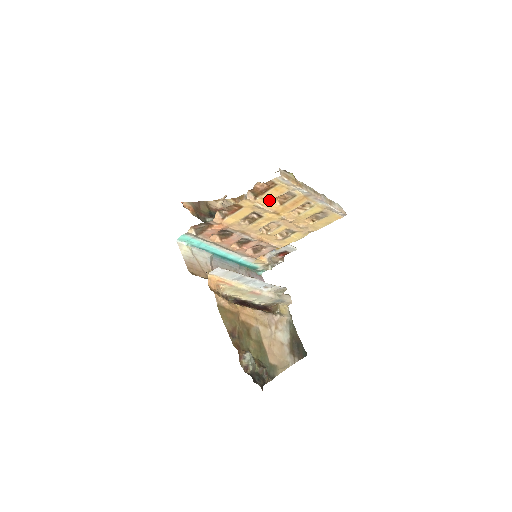
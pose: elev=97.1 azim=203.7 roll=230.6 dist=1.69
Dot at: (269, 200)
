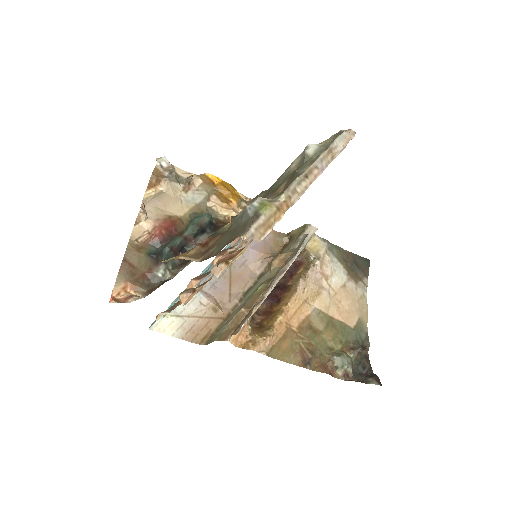
Dot at: occluded
